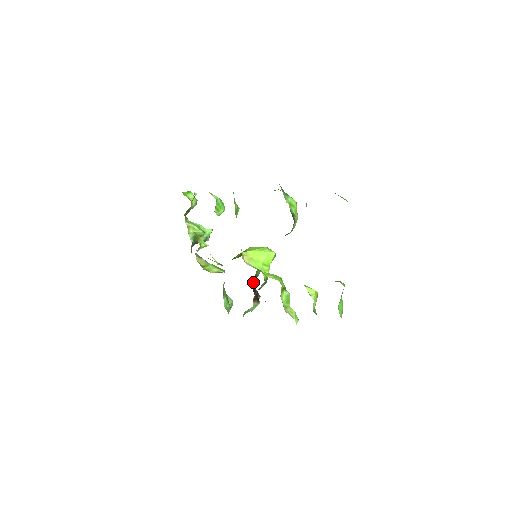
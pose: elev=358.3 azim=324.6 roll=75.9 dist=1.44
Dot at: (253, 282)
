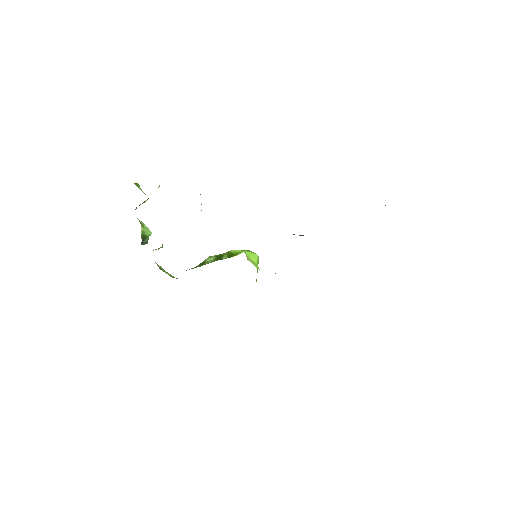
Dot at: occluded
